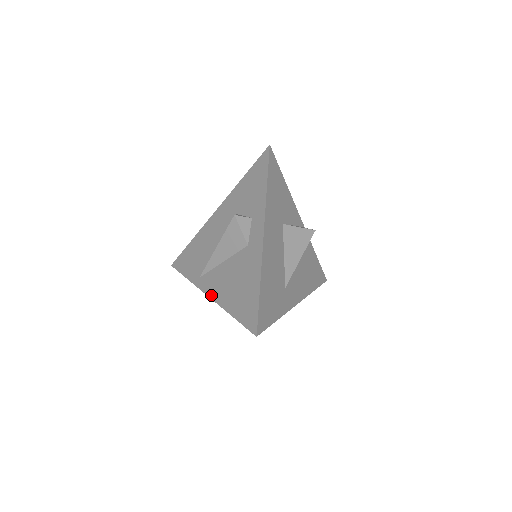
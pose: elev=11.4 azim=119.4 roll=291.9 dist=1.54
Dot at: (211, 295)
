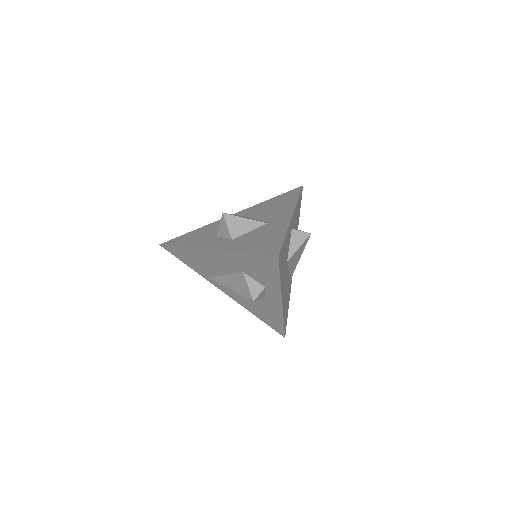
Dot at: (229, 296)
